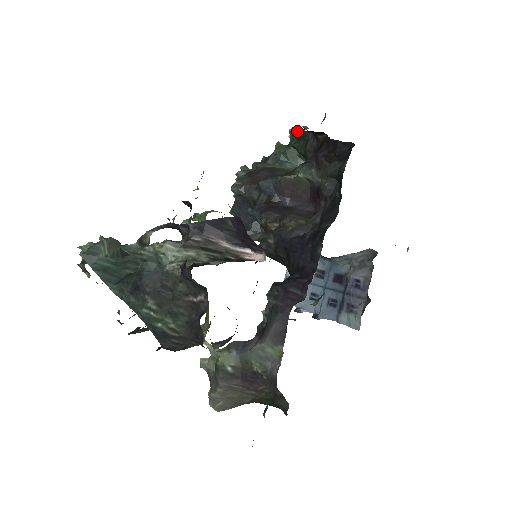
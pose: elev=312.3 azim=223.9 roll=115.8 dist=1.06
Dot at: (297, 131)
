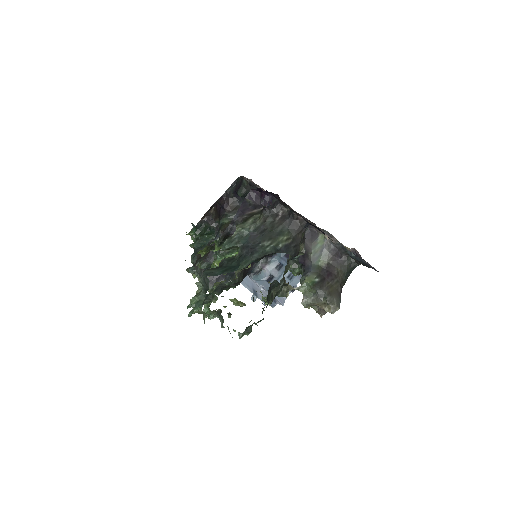
Dot at: (196, 225)
